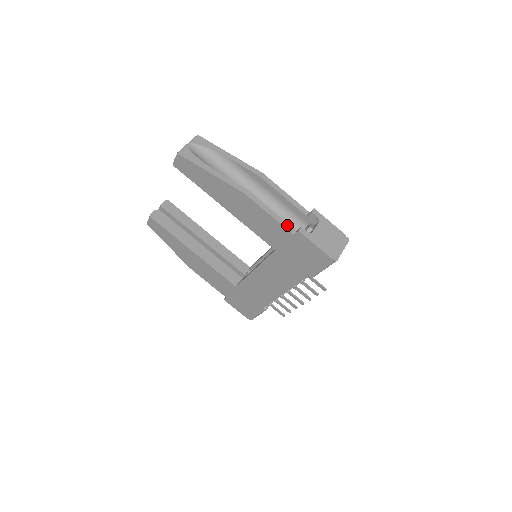
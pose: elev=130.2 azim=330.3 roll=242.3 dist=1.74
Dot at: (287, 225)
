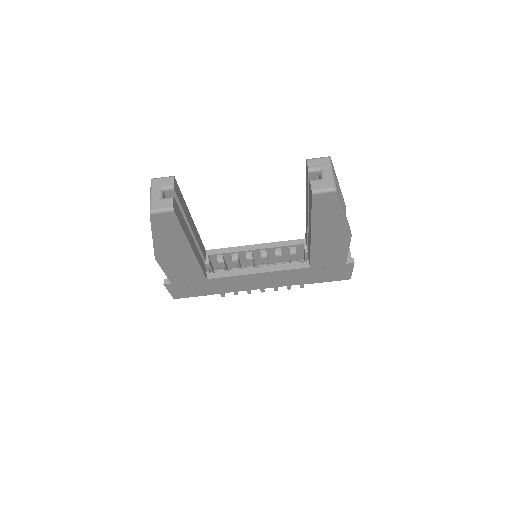
Dot at: occluded
